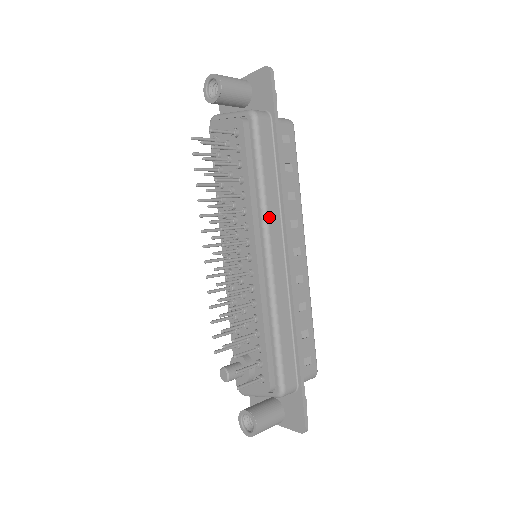
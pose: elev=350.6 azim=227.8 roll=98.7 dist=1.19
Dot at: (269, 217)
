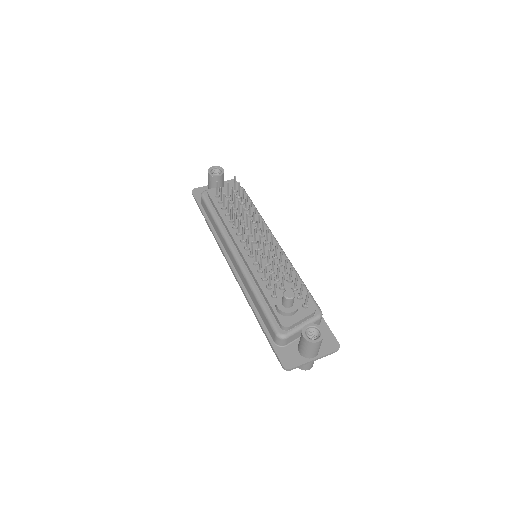
Dot at: occluded
